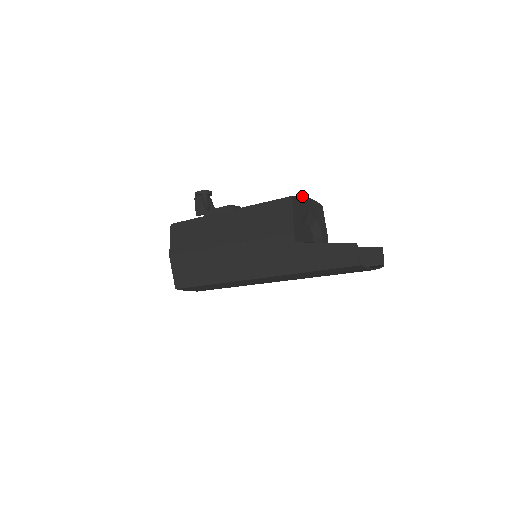
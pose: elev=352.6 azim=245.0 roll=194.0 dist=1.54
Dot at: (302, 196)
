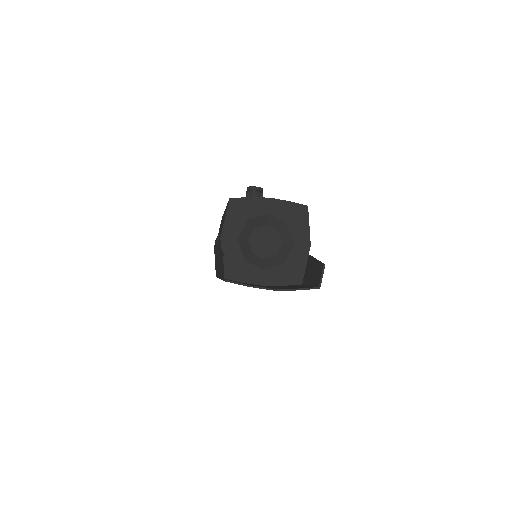
Dot at: (255, 197)
